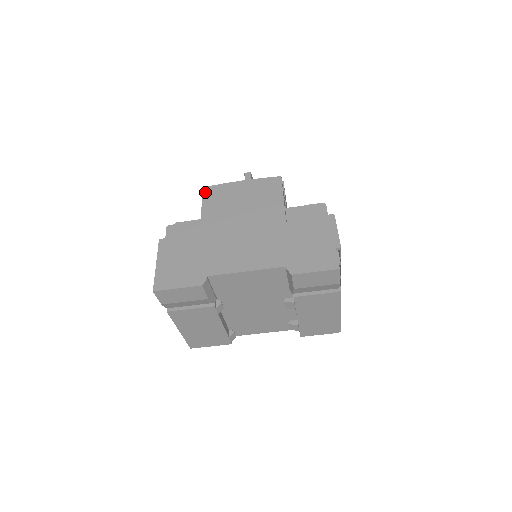
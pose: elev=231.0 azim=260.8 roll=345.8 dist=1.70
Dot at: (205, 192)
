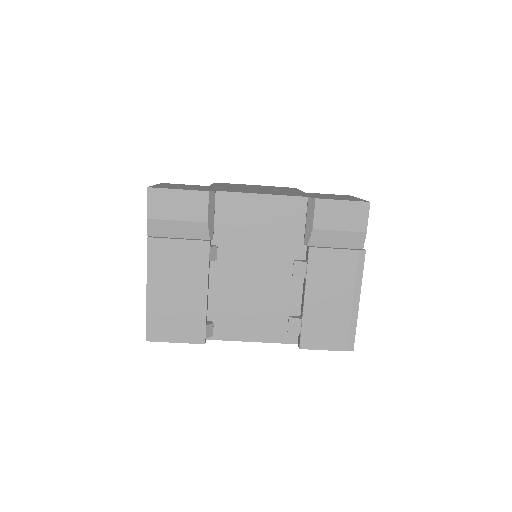
Dot at: occluded
